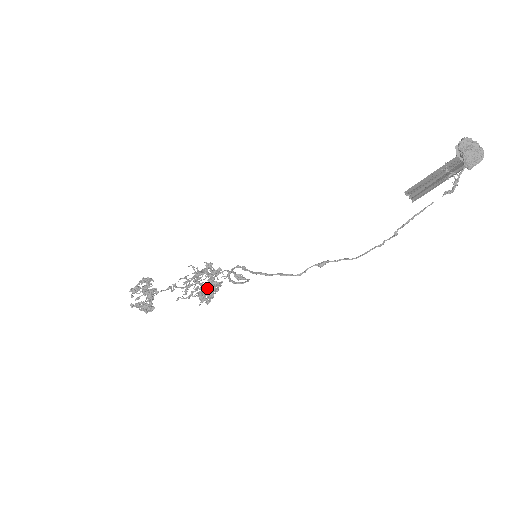
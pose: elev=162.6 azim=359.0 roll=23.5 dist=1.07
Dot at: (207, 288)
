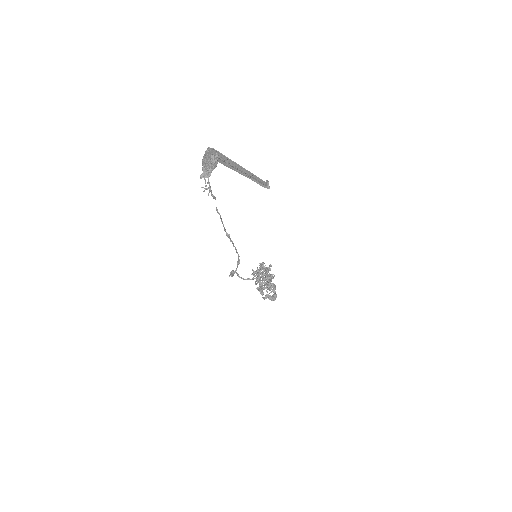
Dot at: occluded
